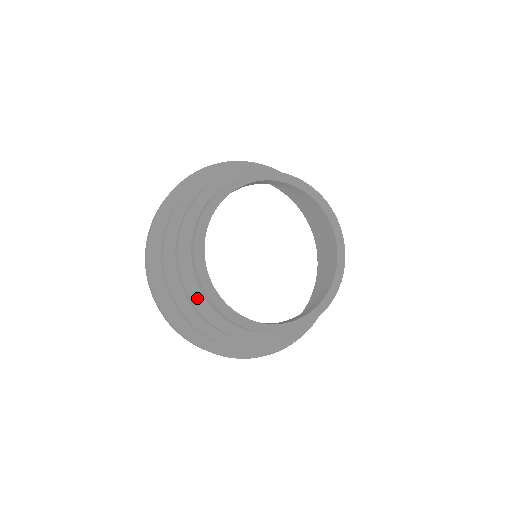
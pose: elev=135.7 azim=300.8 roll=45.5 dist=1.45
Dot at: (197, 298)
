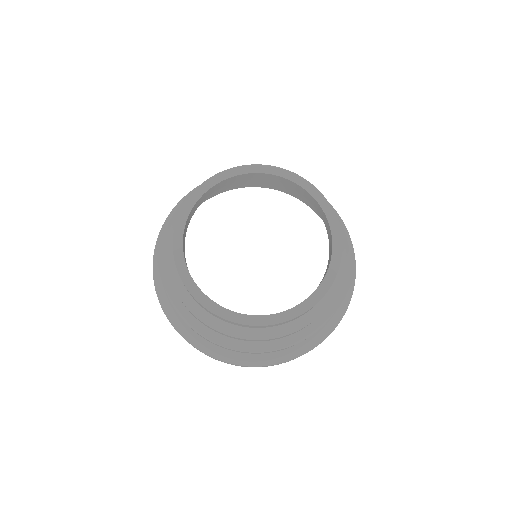
Dot at: (179, 287)
